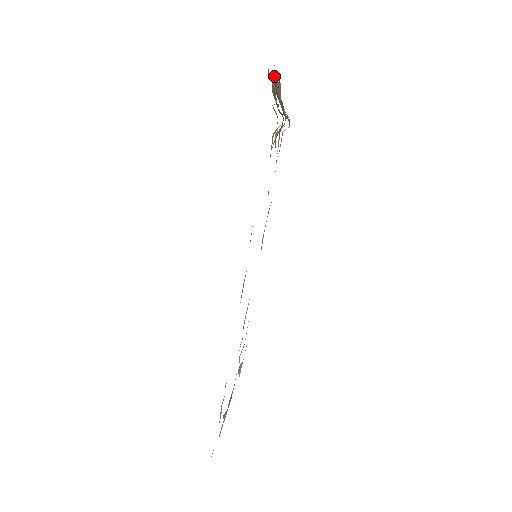
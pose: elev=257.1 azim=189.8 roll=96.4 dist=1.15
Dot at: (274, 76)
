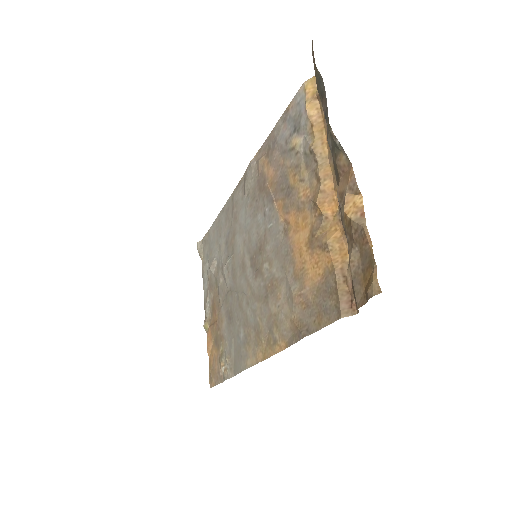
Dot at: (360, 226)
